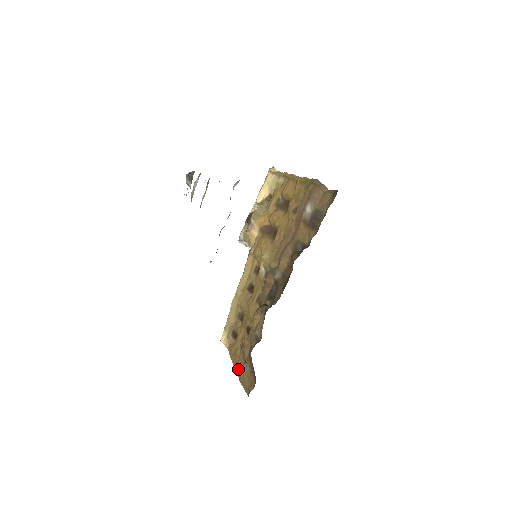
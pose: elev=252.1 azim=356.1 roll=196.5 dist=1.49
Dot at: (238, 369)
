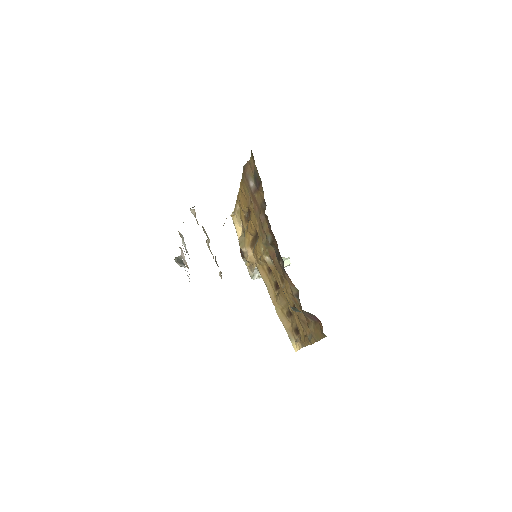
Dot at: (310, 338)
